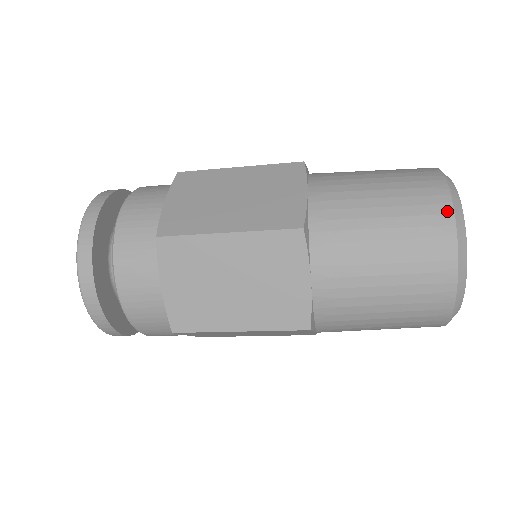
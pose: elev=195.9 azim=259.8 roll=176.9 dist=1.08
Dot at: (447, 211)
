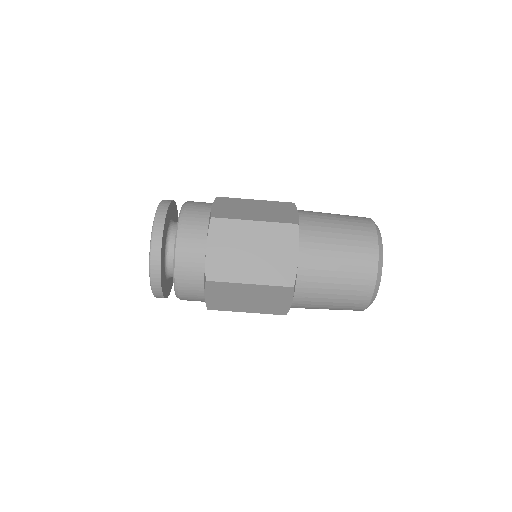
Dot at: (373, 230)
